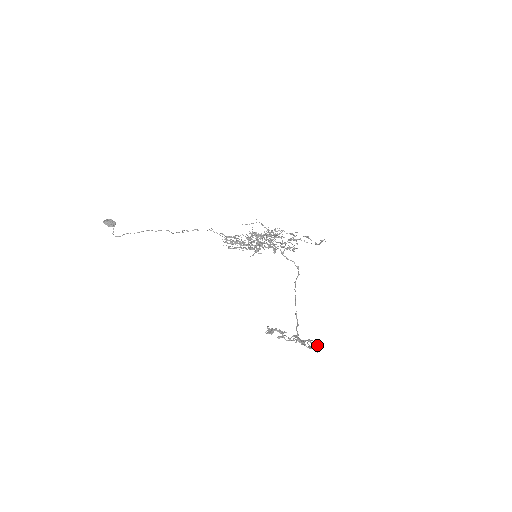
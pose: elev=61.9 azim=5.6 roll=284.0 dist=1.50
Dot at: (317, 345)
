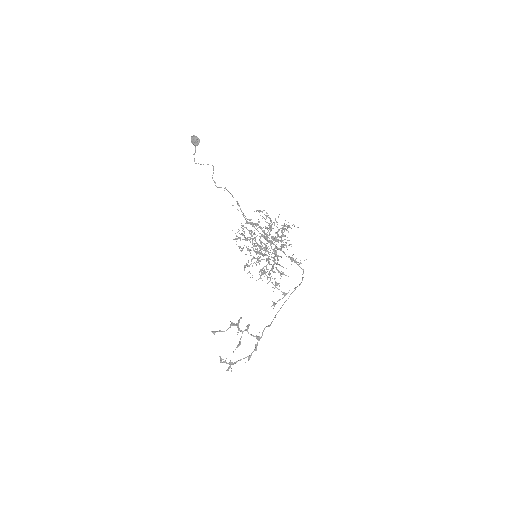
Dot at: (248, 360)
